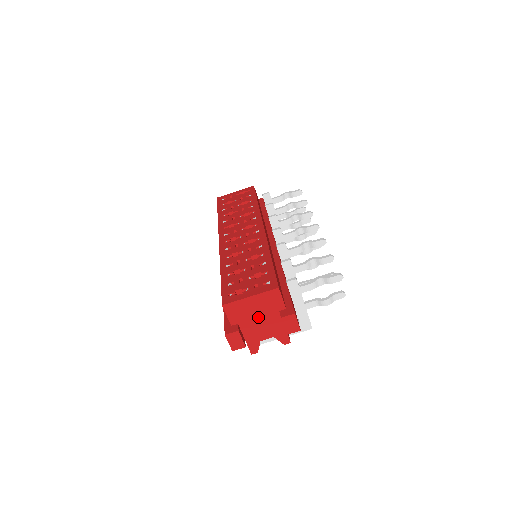
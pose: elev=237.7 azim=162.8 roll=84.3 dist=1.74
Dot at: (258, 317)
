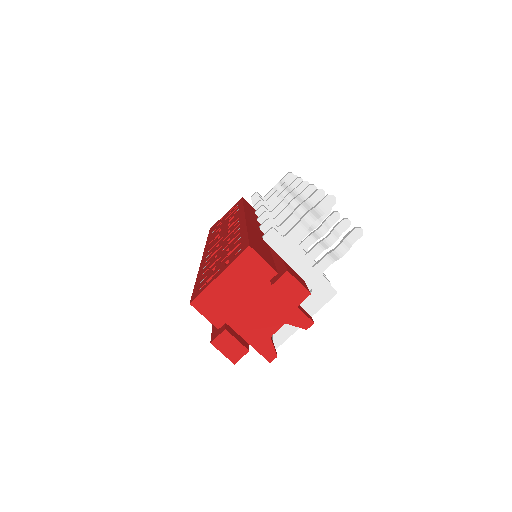
Dot at: (247, 302)
